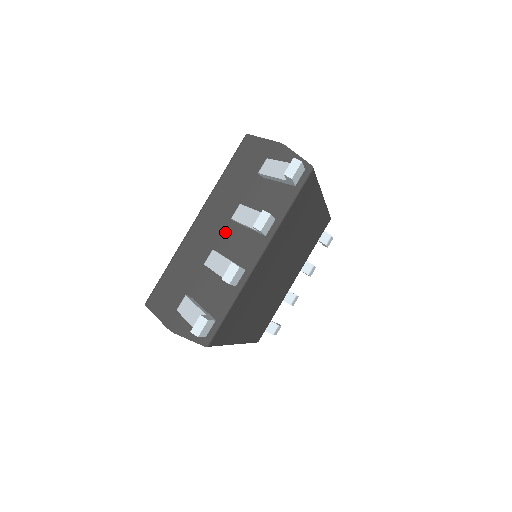
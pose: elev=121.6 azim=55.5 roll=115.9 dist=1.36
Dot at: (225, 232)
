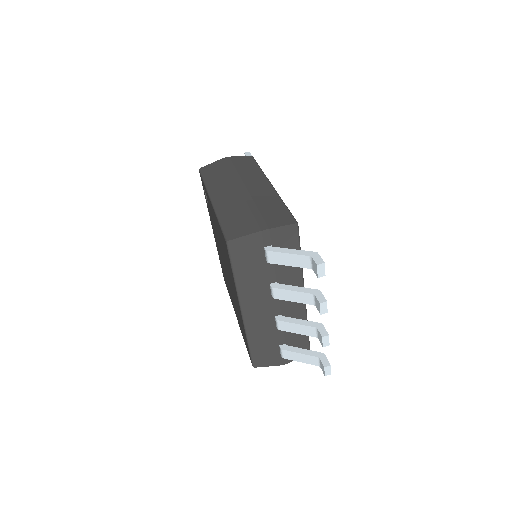
Dot at: (273, 304)
